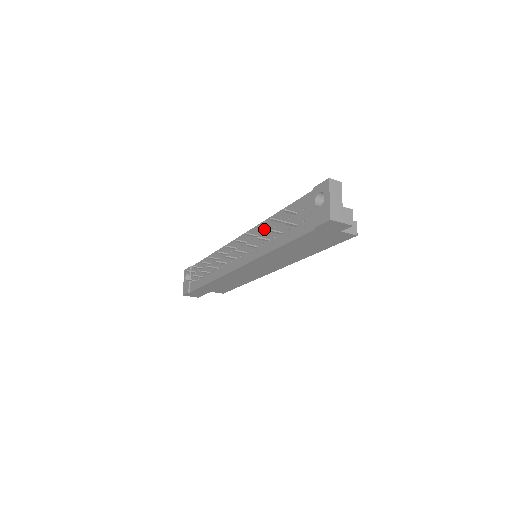
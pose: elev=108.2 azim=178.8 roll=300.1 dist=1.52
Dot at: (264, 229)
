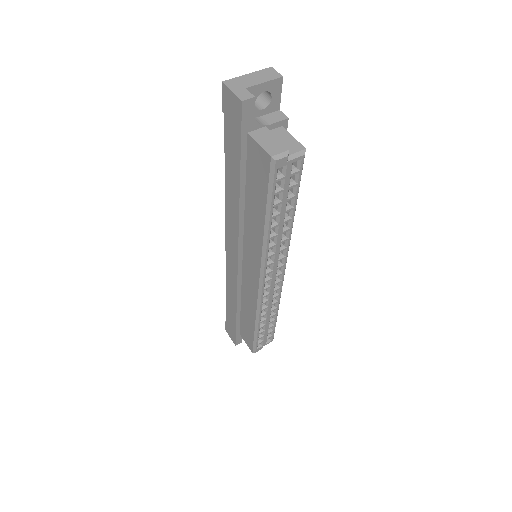
Dot at: occluded
